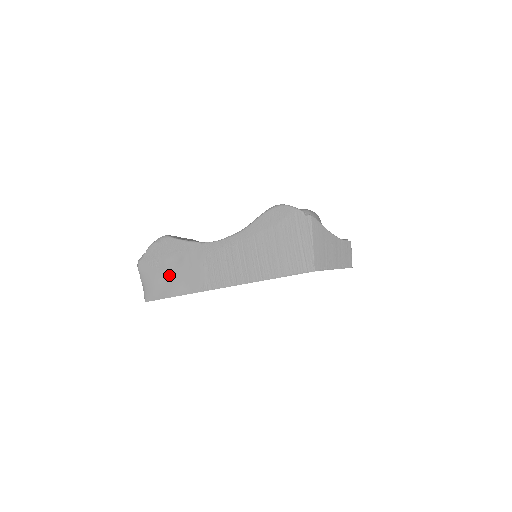
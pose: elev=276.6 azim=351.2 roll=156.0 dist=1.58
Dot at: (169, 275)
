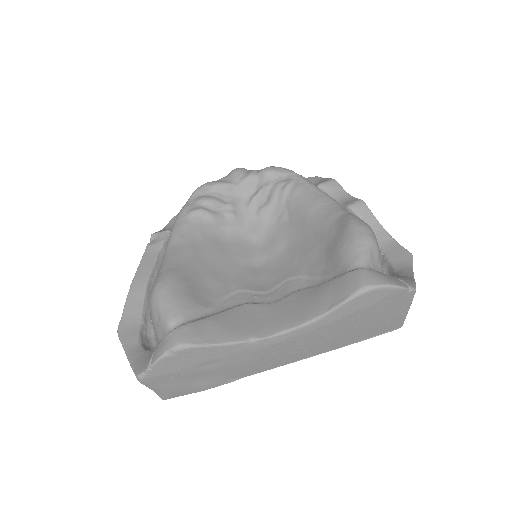
Dot at: (201, 377)
